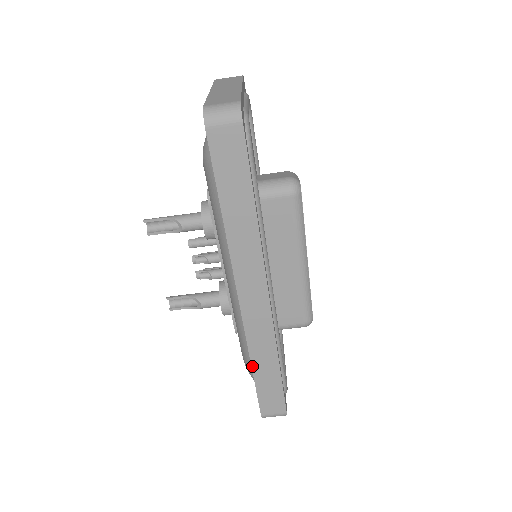
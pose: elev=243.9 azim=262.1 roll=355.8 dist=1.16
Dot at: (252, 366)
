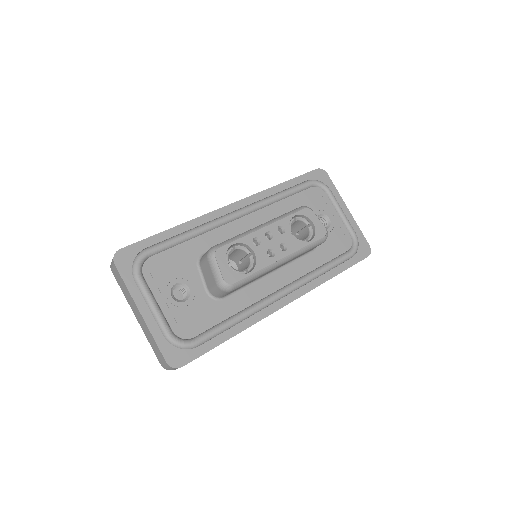
Dot at: occluded
